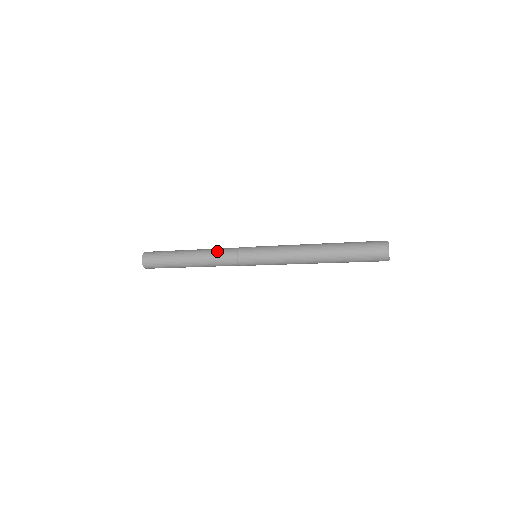
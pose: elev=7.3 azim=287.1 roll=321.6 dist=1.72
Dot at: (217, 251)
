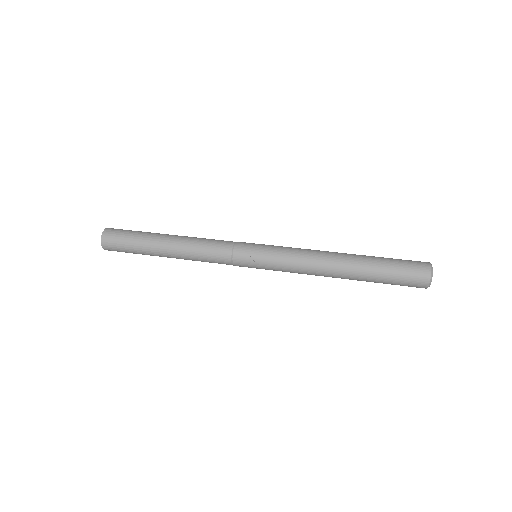
Dot at: (204, 257)
